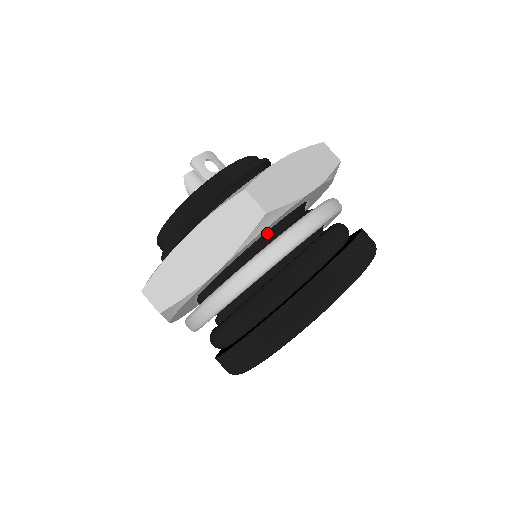
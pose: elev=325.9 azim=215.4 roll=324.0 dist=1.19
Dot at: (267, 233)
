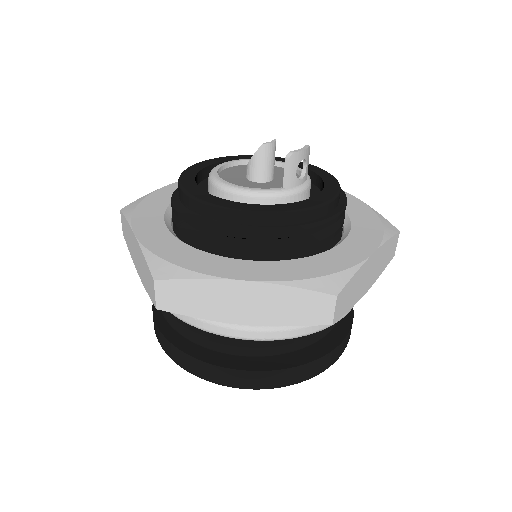
Dot at: occluded
